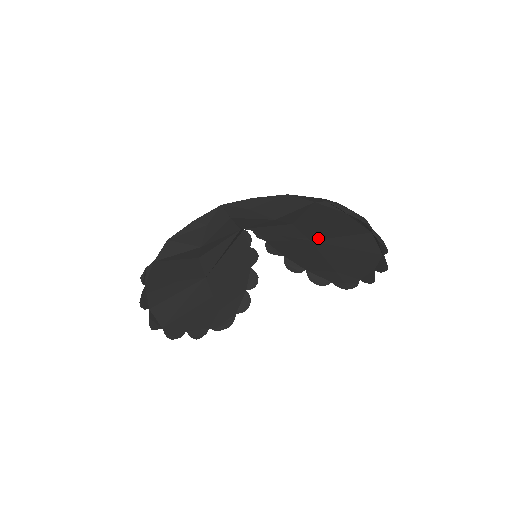
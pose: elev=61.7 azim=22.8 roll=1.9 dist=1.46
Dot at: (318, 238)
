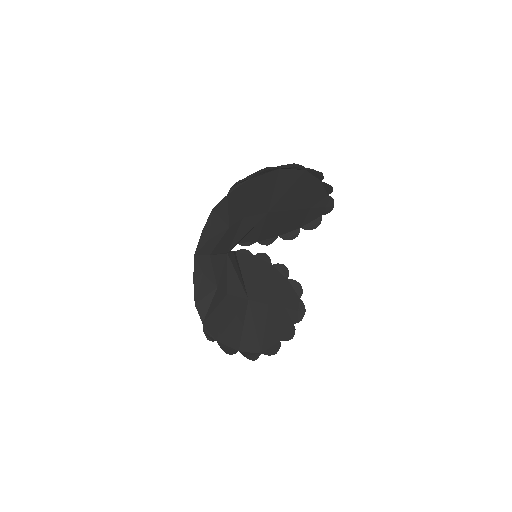
Dot at: (268, 206)
